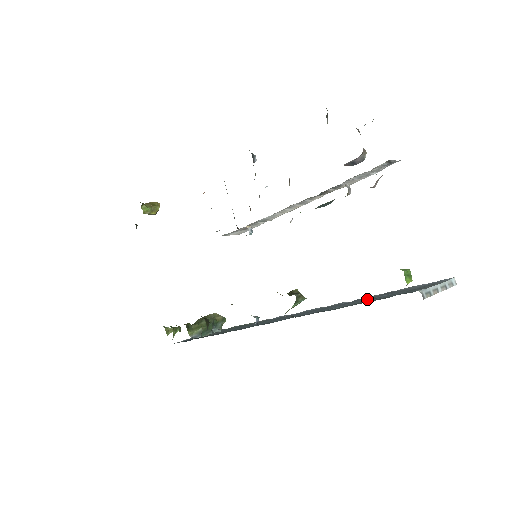
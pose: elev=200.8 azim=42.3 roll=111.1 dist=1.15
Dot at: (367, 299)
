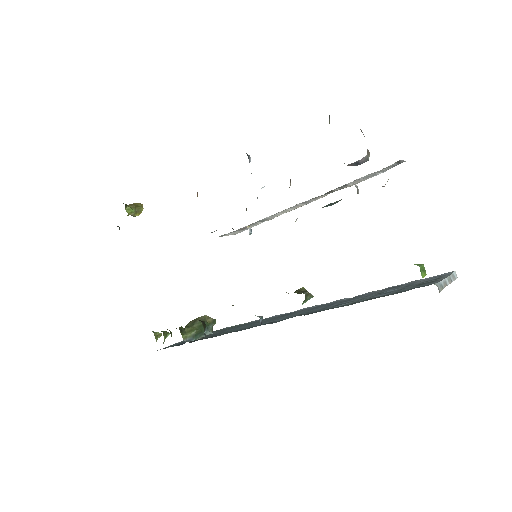
Dot at: (373, 294)
